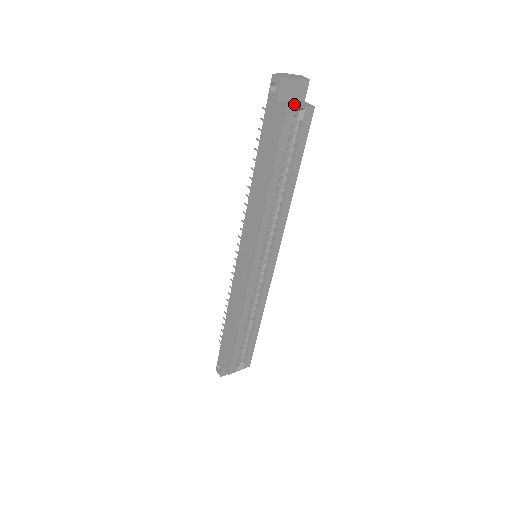
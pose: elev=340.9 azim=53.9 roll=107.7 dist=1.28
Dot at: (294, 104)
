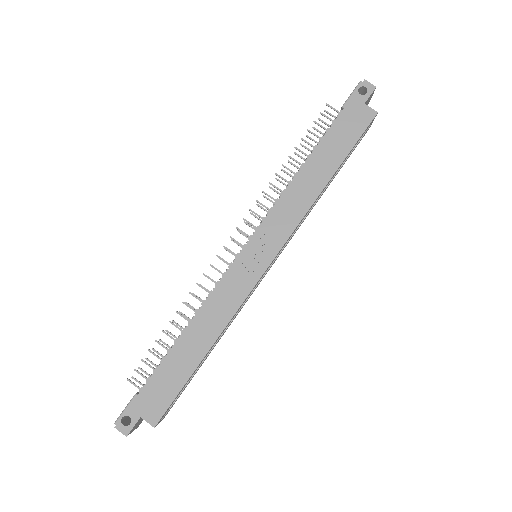
Dot at: occluded
